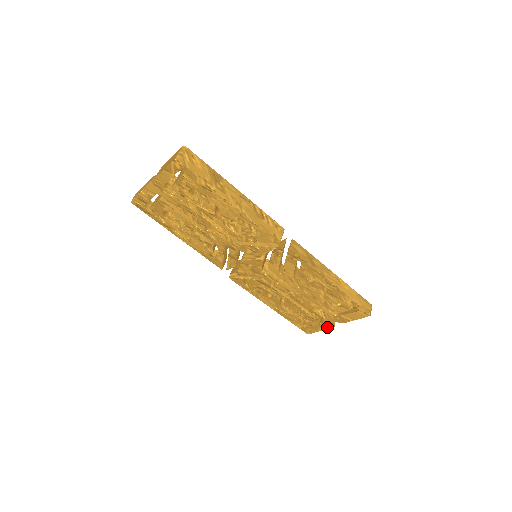
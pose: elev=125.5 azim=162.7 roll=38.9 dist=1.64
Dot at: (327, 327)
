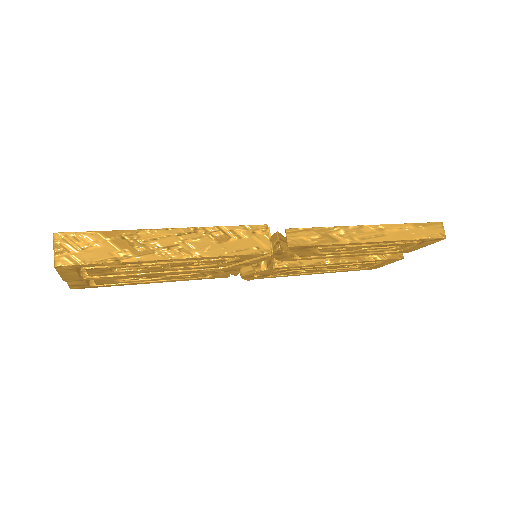
Dot at: (394, 261)
